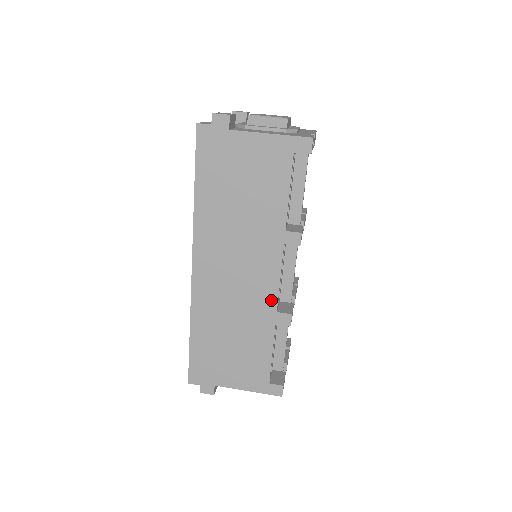
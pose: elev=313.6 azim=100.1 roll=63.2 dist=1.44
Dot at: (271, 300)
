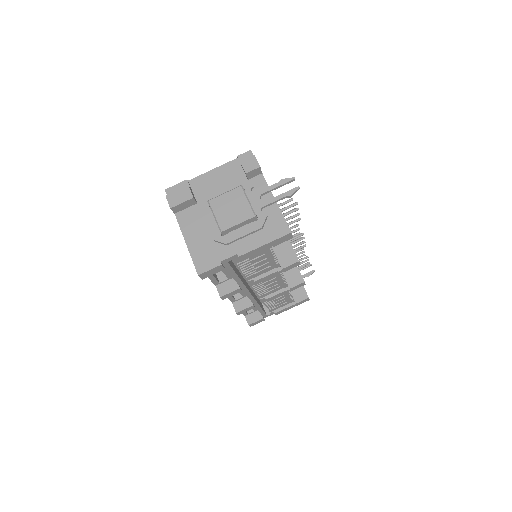
Dot at: occluded
